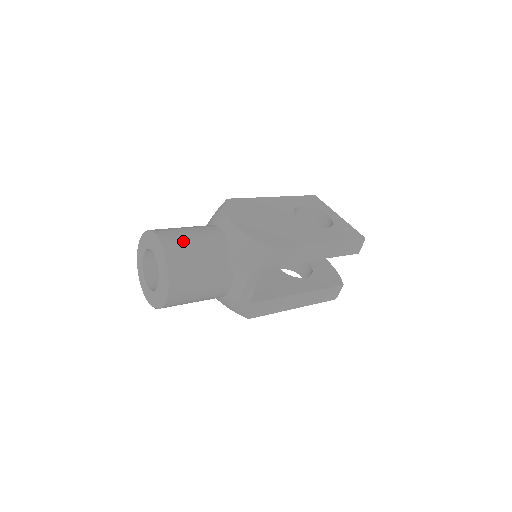
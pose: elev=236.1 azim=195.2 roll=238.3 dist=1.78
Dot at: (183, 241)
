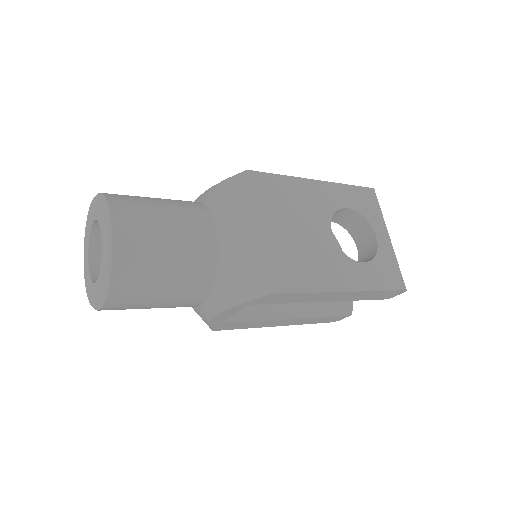
Dot at: (148, 241)
